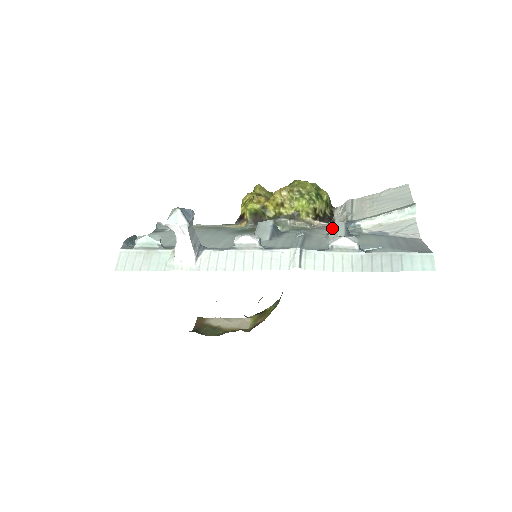
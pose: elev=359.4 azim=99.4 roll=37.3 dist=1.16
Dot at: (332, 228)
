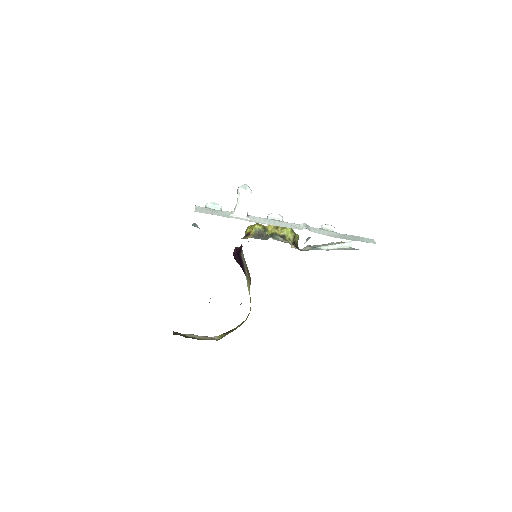
Dot at: occluded
